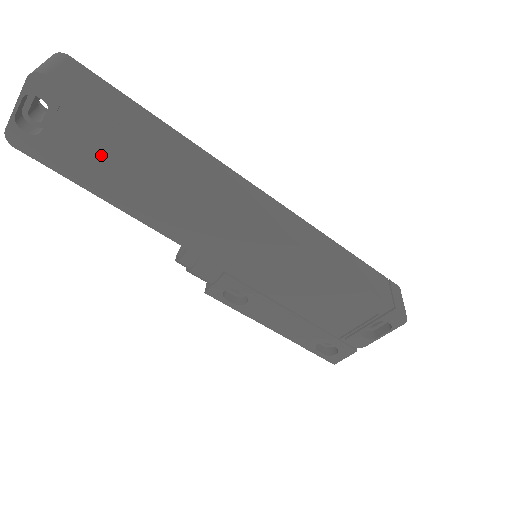
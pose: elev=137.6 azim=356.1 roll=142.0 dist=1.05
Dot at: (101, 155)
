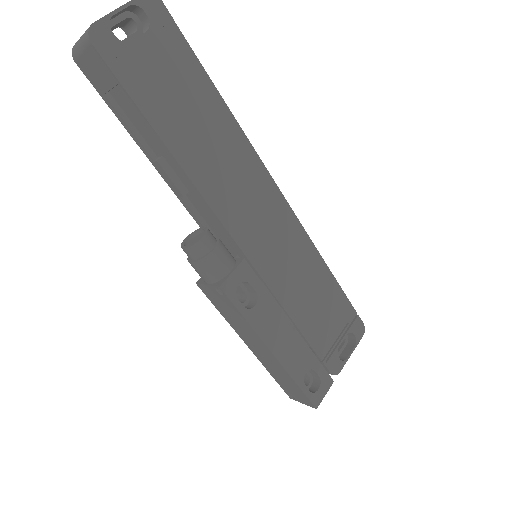
Dot at: (176, 87)
